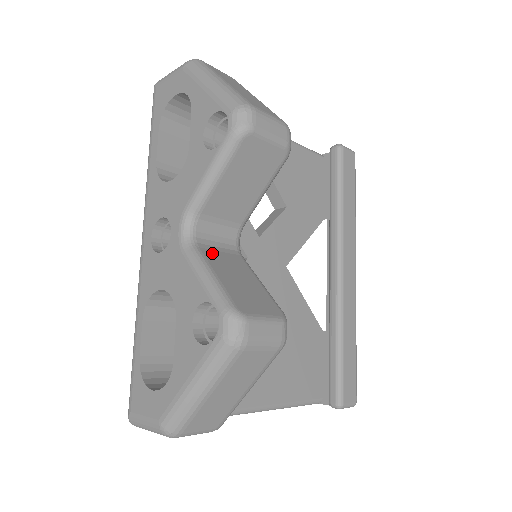
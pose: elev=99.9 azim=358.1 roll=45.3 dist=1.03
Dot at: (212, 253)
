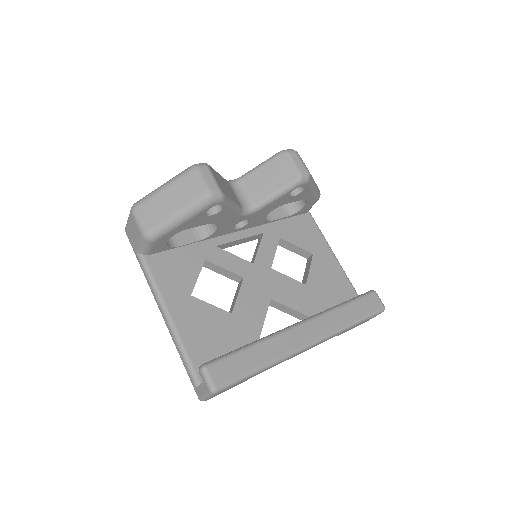
Dot at: (230, 187)
